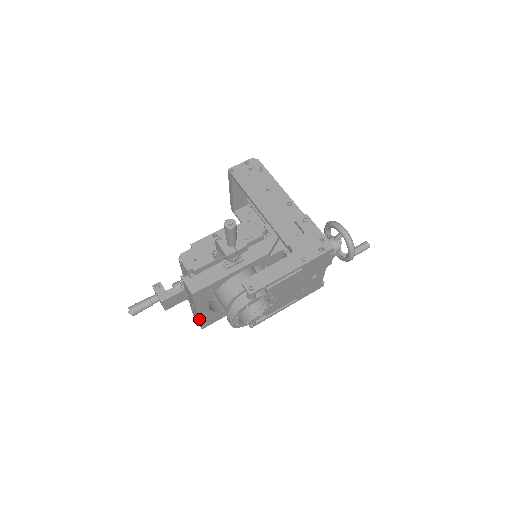
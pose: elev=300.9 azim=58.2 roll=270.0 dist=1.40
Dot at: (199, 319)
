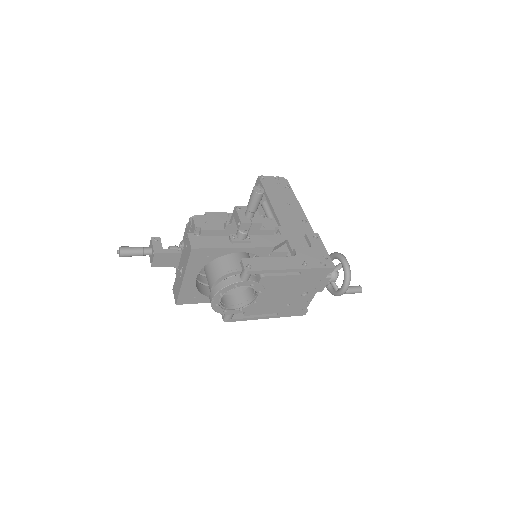
Dot at: (181, 288)
